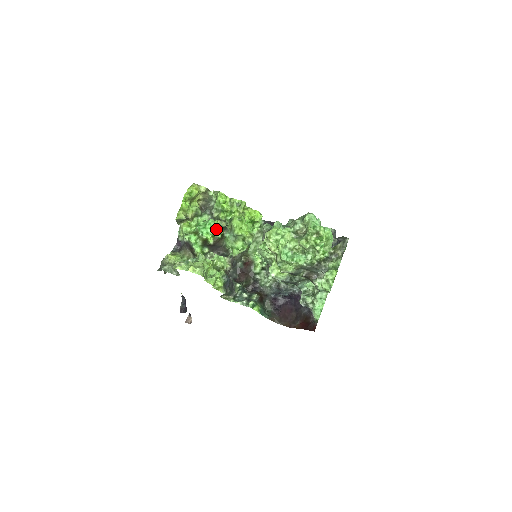
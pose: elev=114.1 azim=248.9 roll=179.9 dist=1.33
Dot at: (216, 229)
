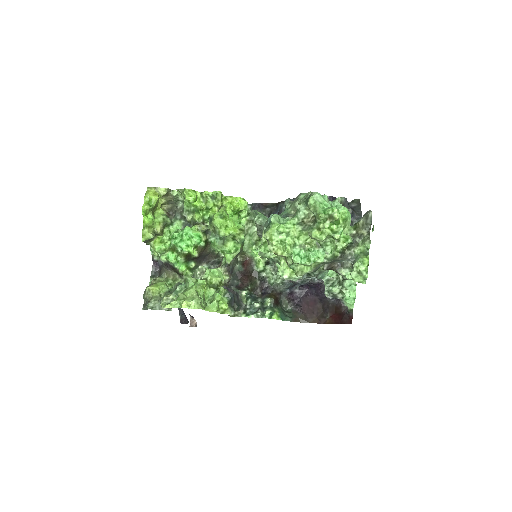
Dot at: (196, 238)
